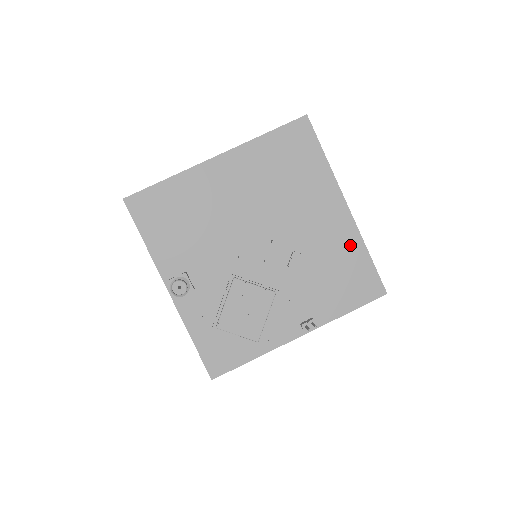
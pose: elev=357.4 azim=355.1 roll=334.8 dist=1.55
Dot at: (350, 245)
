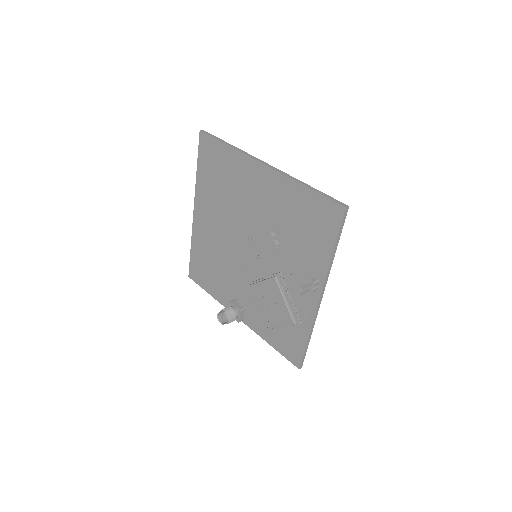
Dot at: (289, 193)
